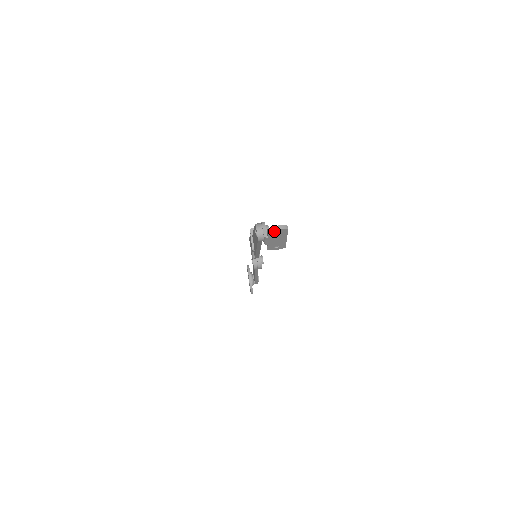
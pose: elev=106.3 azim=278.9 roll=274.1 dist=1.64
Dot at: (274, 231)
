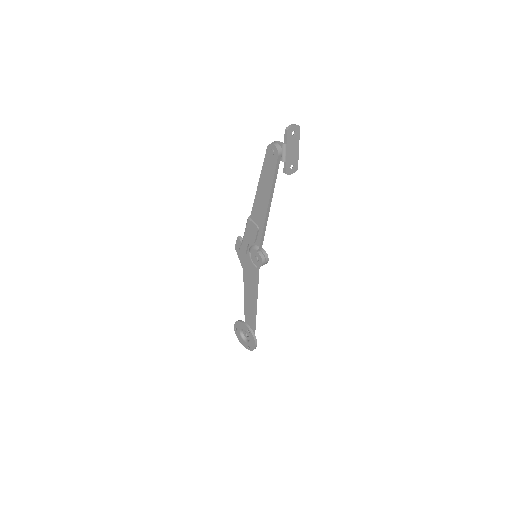
Dot at: (291, 130)
